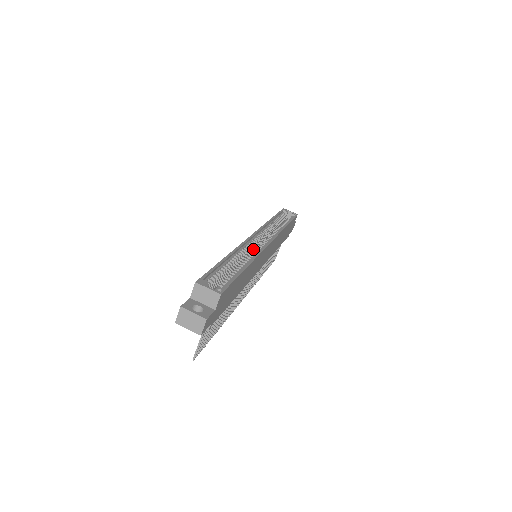
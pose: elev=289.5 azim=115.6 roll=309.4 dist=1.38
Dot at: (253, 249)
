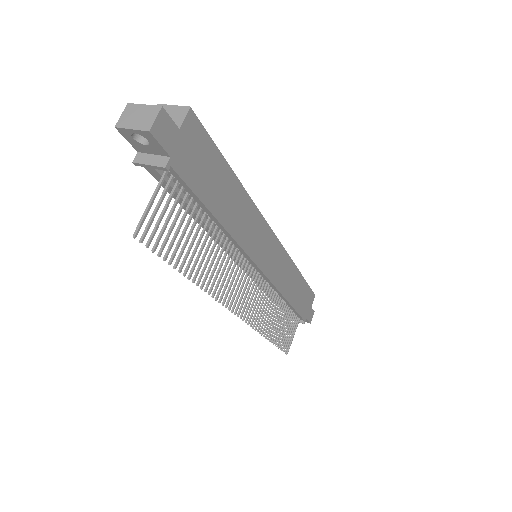
Dot at: occluded
